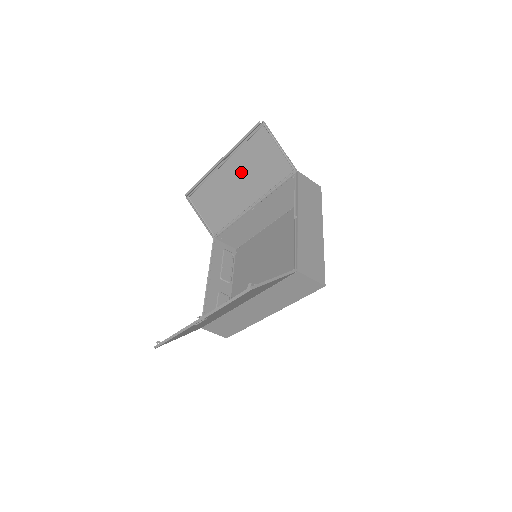
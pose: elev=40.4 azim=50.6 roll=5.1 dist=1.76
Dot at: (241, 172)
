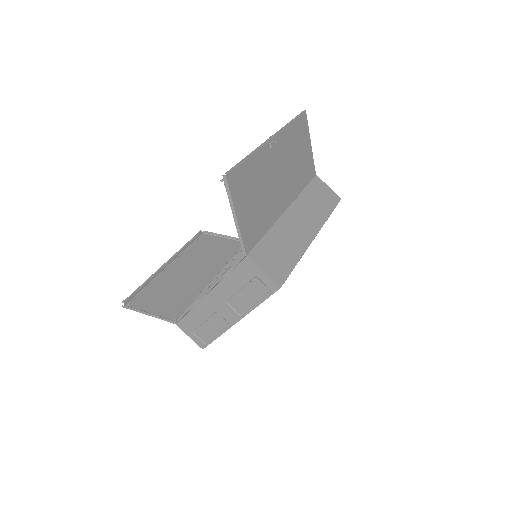
Dot at: (193, 262)
